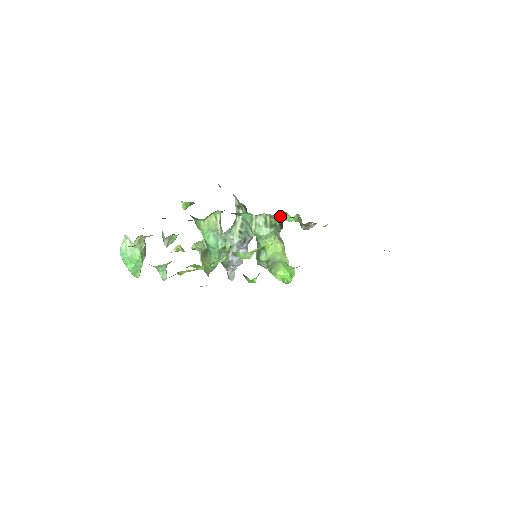
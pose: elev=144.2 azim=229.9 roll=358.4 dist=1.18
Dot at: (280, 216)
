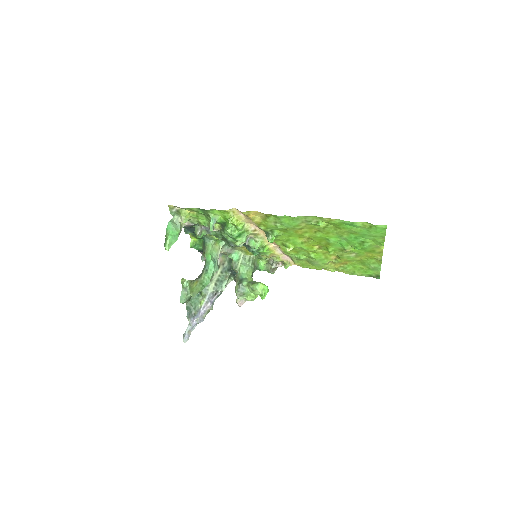
Dot at: (257, 261)
